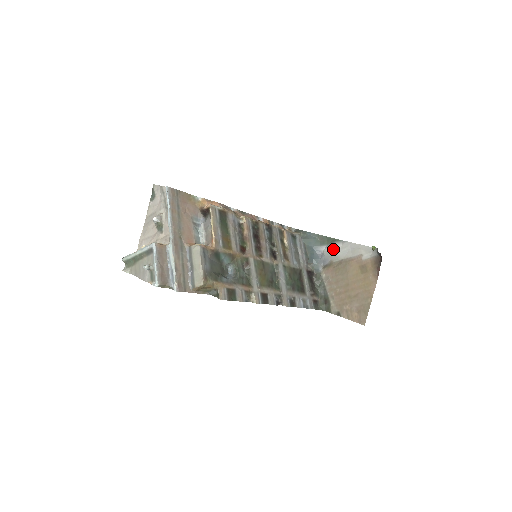
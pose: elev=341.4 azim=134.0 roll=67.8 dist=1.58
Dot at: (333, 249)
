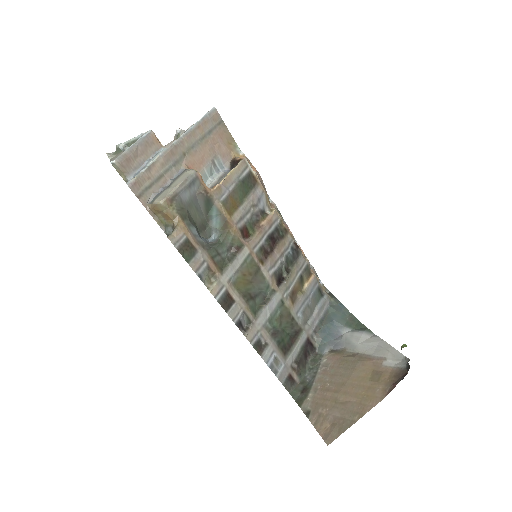
Dot at: (356, 336)
